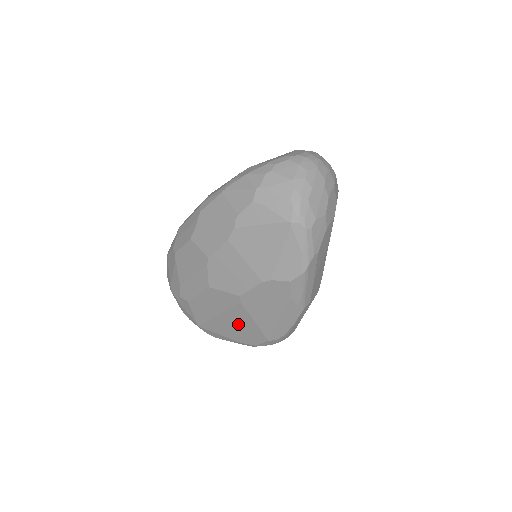
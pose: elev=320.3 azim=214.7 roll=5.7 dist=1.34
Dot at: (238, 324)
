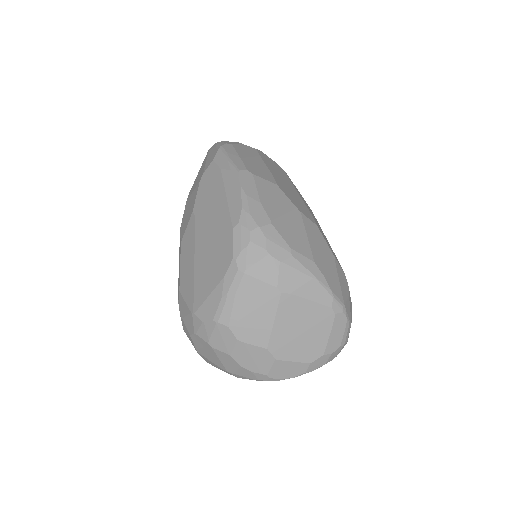
Dot at: (208, 249)
